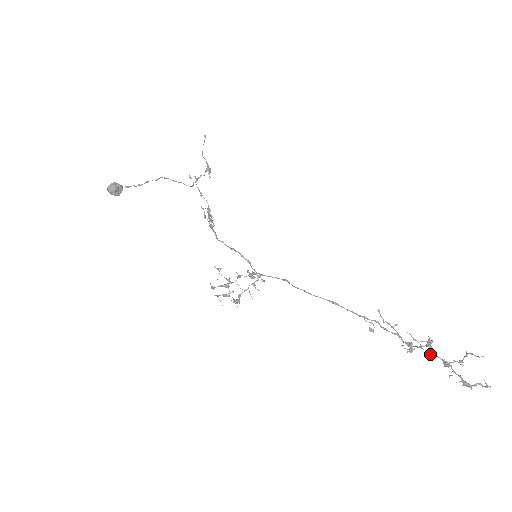
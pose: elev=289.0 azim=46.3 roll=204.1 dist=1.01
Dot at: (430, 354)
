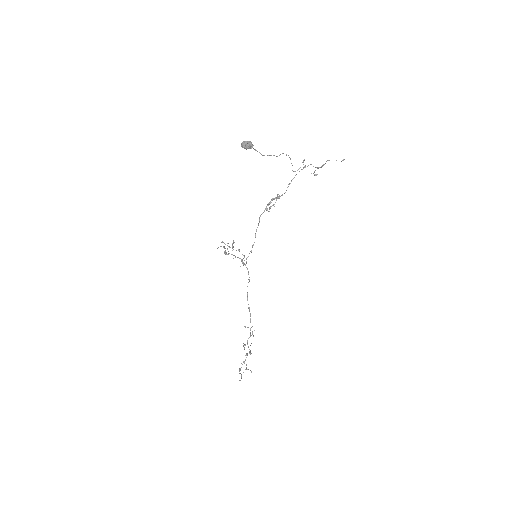
Dot at: (247, 353)
